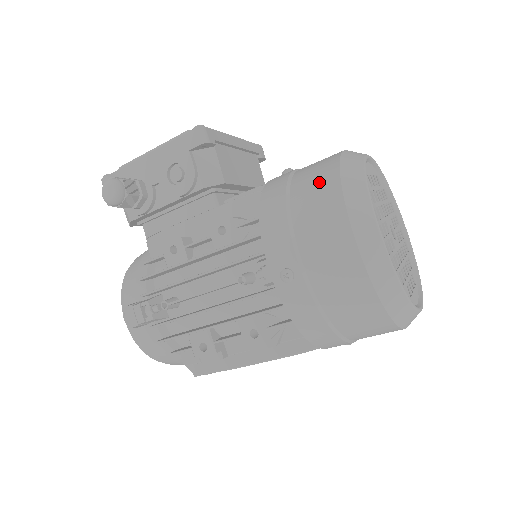
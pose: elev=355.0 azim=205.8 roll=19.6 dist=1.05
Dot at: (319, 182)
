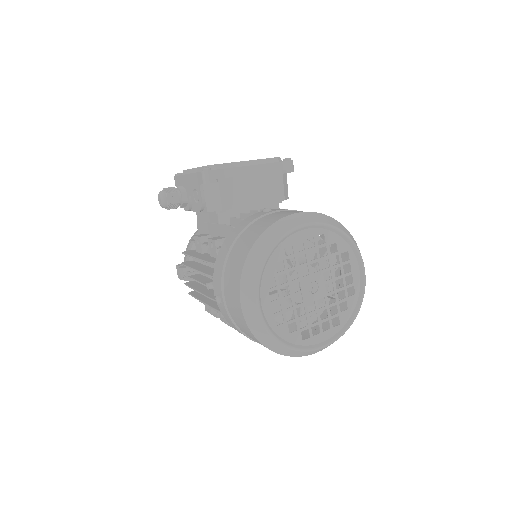
Dot at: (244, 246)
